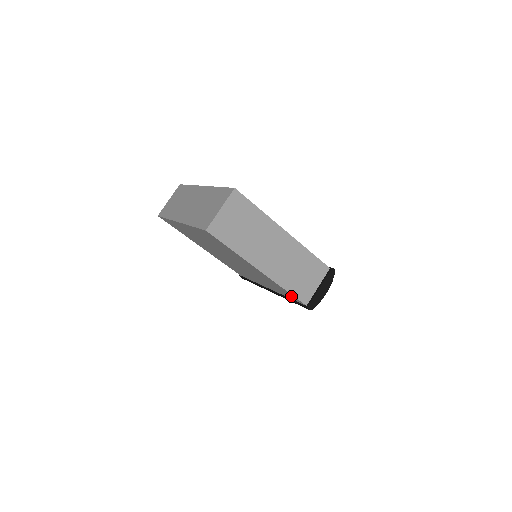
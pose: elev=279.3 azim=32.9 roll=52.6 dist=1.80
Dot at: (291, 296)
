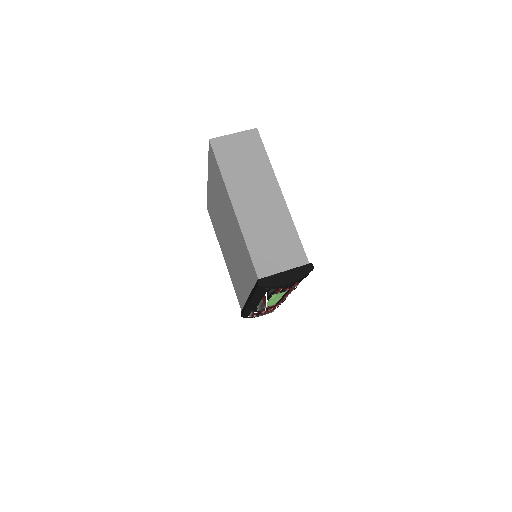
Dot at: (251, 267)
